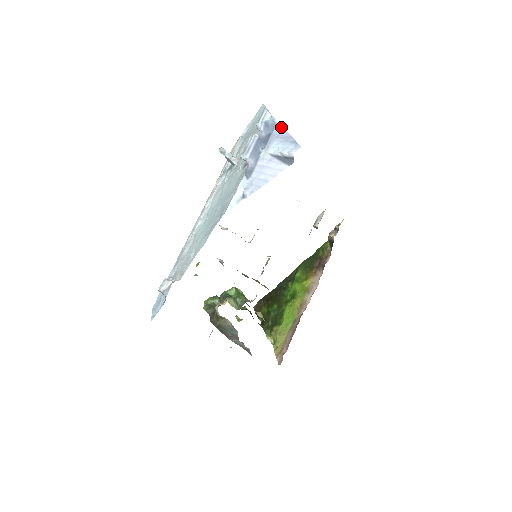
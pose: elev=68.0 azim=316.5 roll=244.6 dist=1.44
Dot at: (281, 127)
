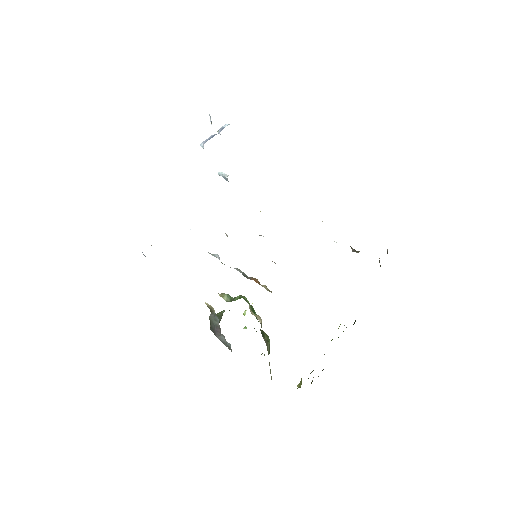
Dot at: occluded
